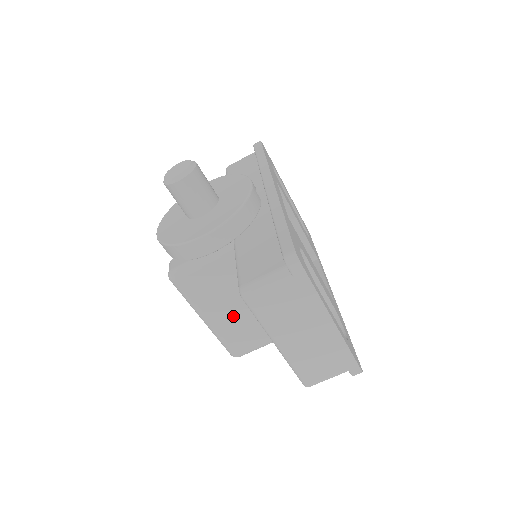
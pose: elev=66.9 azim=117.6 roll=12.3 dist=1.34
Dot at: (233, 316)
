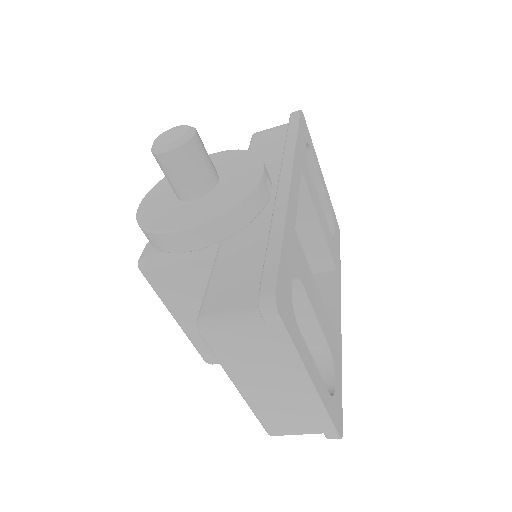
Dot at: occluded
